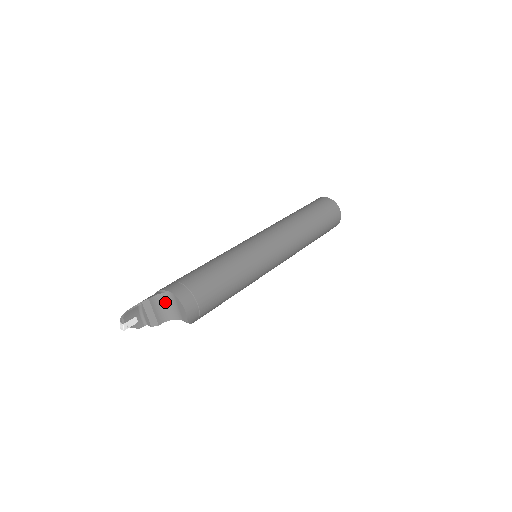
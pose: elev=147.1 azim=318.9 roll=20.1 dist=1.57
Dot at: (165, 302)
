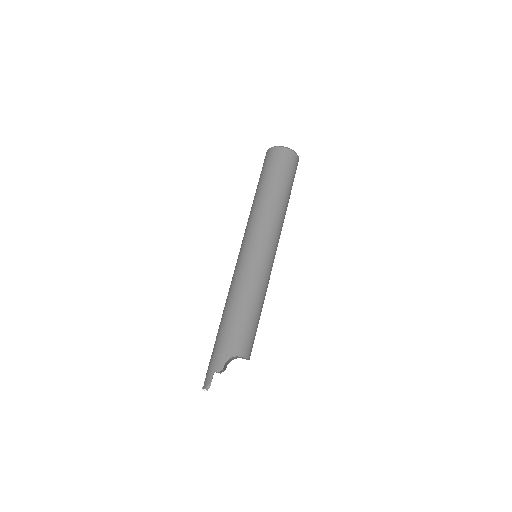
Dot at: (230, 359)
